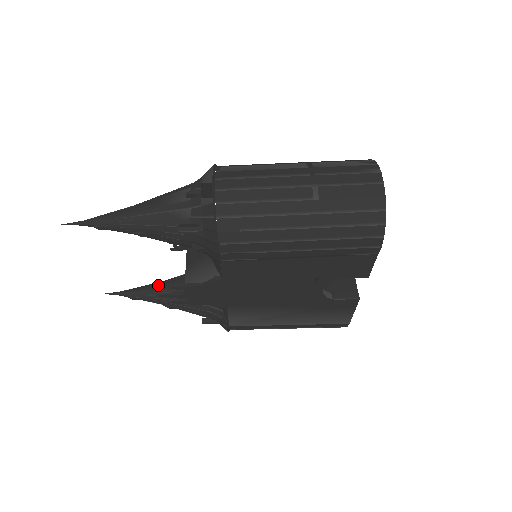
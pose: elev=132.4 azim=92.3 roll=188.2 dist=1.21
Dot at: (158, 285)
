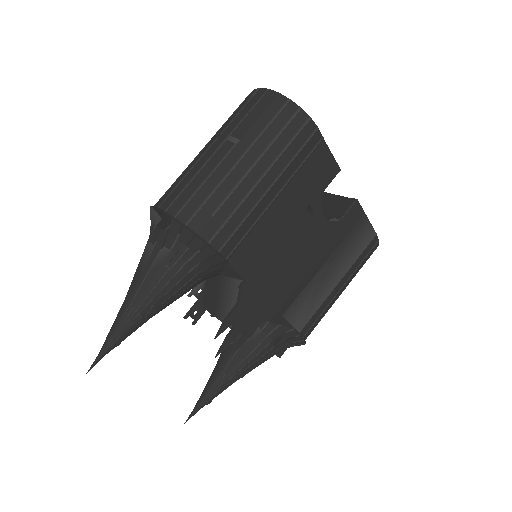
Dot at: (216, 369)
